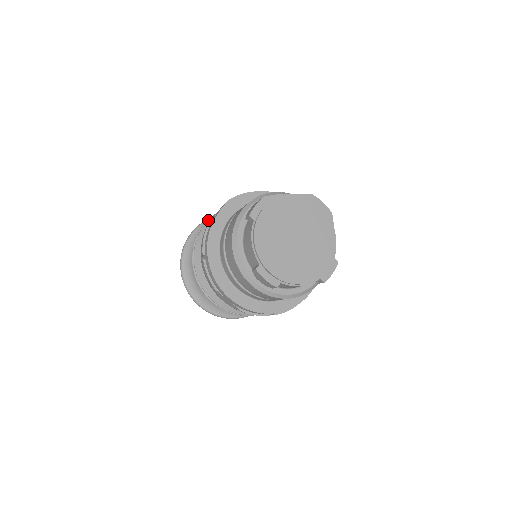
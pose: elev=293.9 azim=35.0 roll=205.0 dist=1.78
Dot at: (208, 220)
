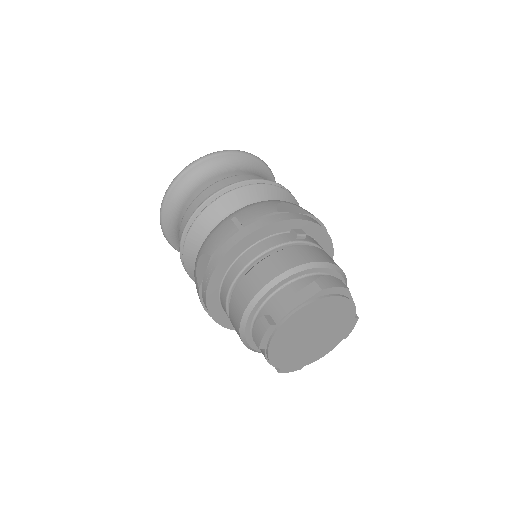
Dot at: (186, 237)
